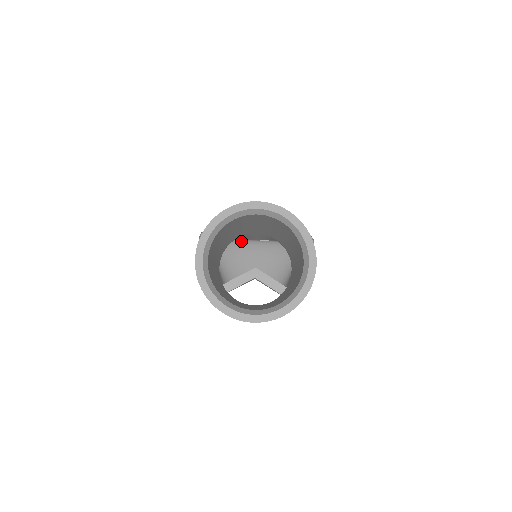
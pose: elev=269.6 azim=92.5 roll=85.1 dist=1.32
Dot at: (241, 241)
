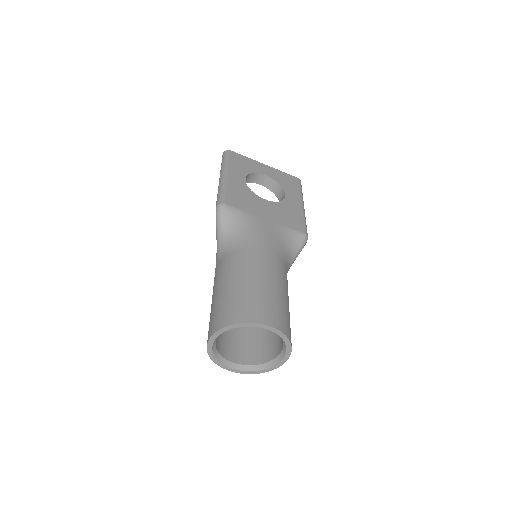
Dot at: occluded
